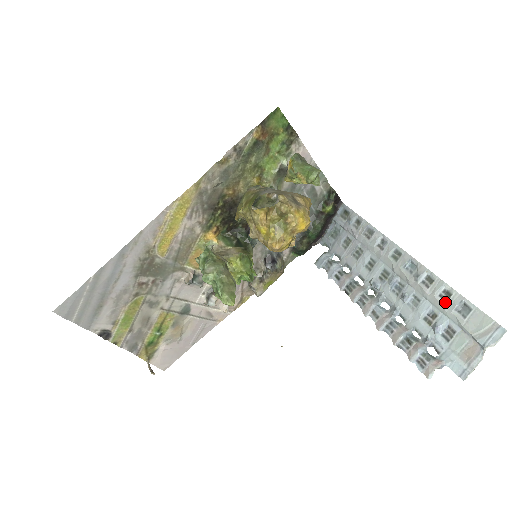
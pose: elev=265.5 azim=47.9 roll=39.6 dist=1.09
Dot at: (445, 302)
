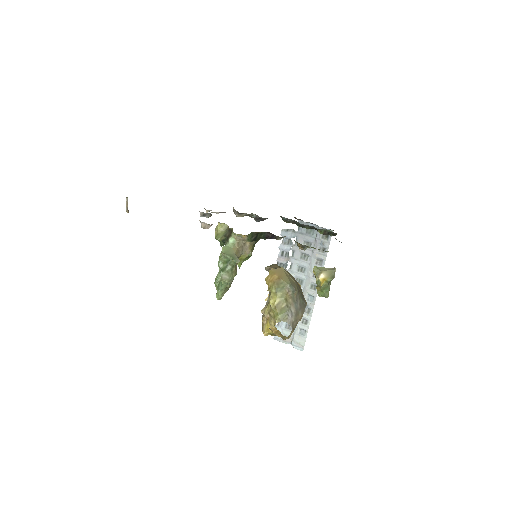
Dot at: (302, 323)
